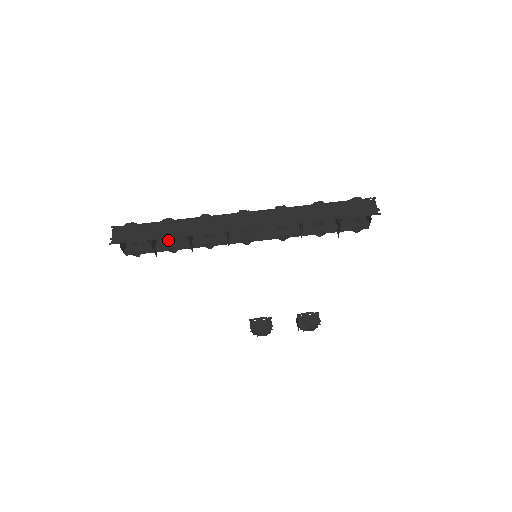
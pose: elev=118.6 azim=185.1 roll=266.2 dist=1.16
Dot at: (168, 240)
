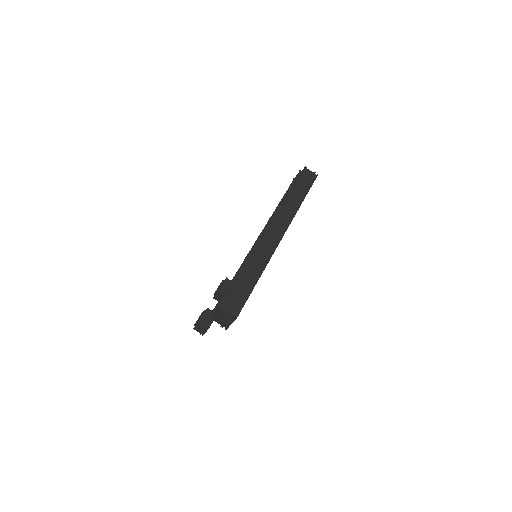
Dot at: occluded
